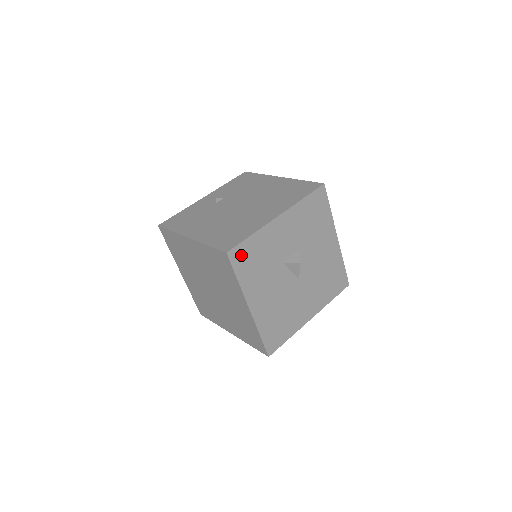
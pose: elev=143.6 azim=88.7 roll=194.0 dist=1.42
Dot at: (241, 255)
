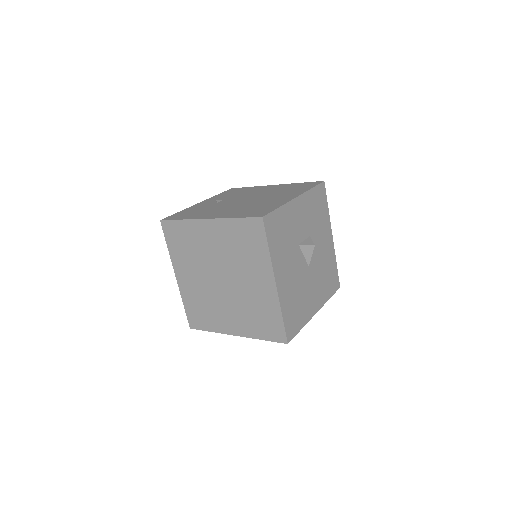
Dot at: (272, 224)
